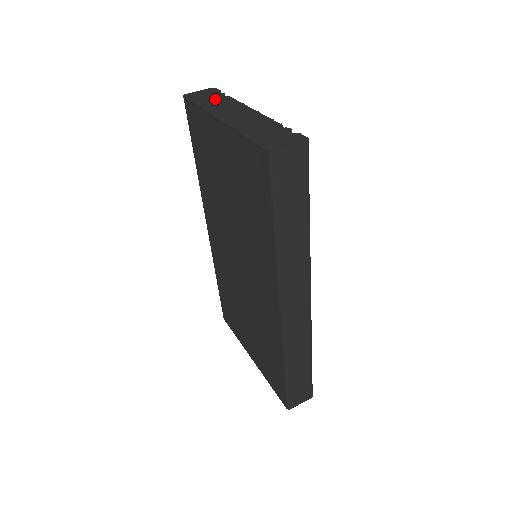
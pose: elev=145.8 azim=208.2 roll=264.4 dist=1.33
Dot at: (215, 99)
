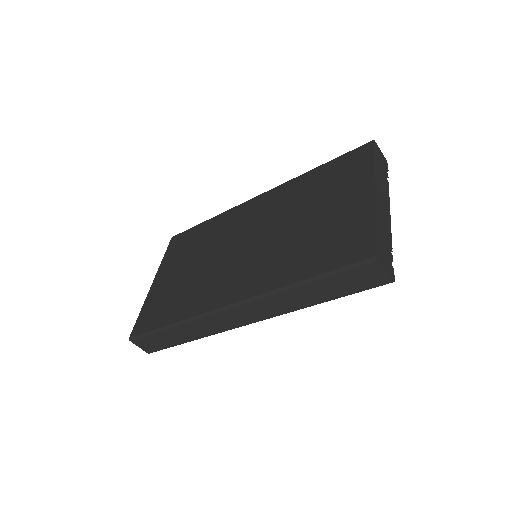
Dot at: (383, 172)
